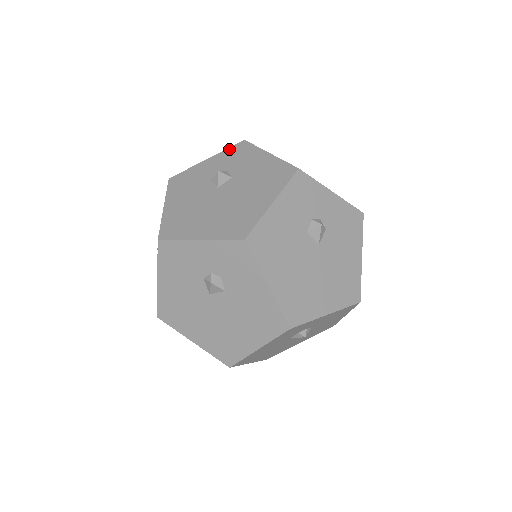
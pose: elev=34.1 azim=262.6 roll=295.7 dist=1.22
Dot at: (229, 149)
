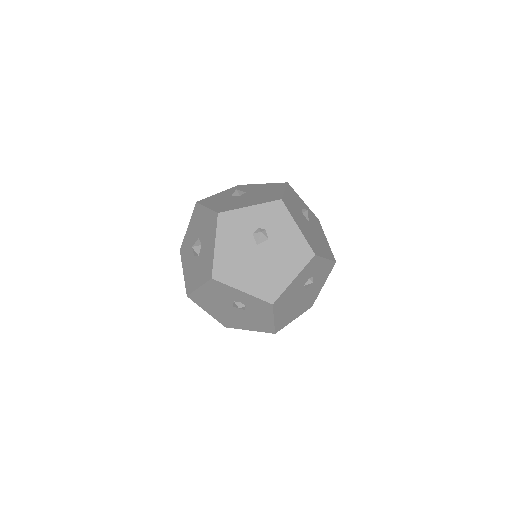
Dot at: (231, 188)
